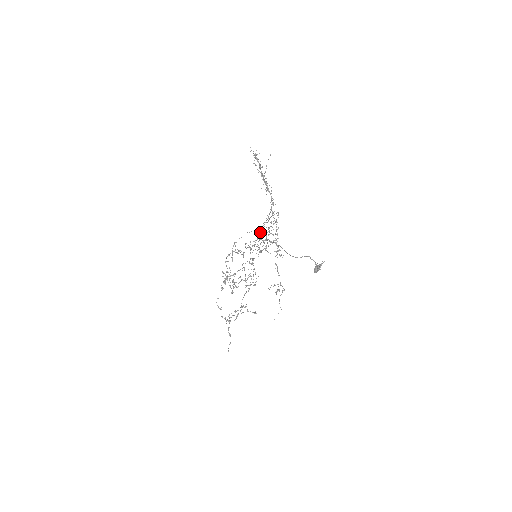
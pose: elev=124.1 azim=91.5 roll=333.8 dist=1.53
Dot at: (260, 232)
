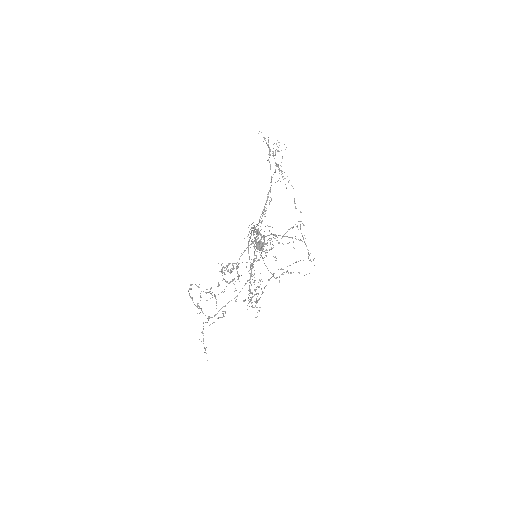
Dot at: occluded
